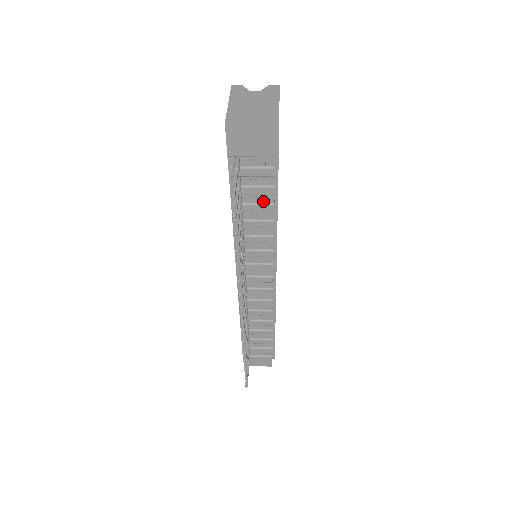
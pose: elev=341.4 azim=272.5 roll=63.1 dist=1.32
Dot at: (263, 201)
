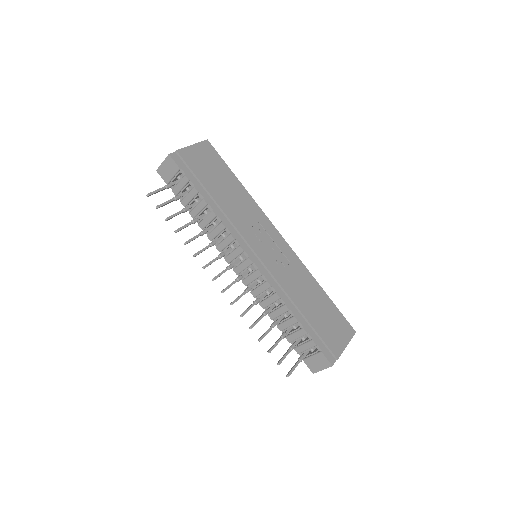
Dot at: (199, 201)
